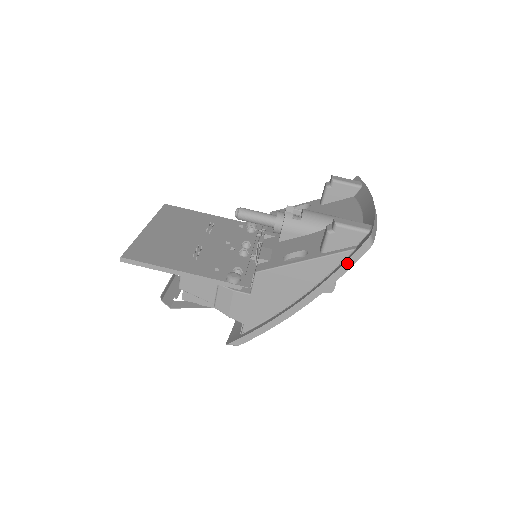
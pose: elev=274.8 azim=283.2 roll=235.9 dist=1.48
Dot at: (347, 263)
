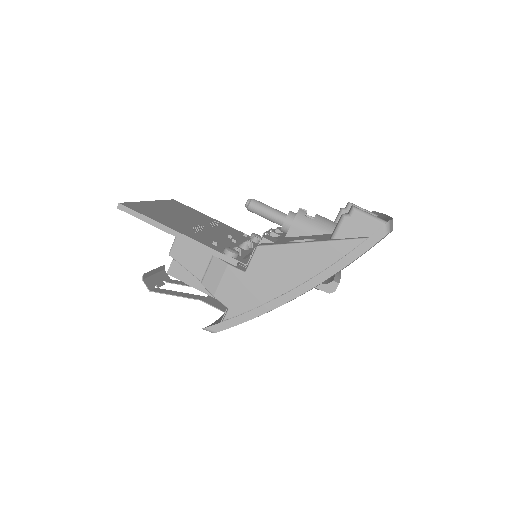
Dot at: (359, 249)
